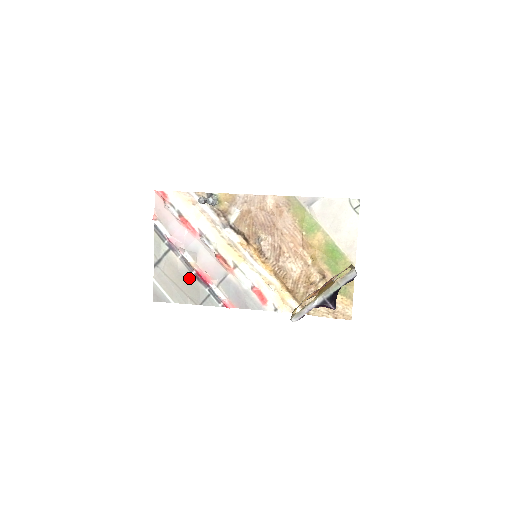
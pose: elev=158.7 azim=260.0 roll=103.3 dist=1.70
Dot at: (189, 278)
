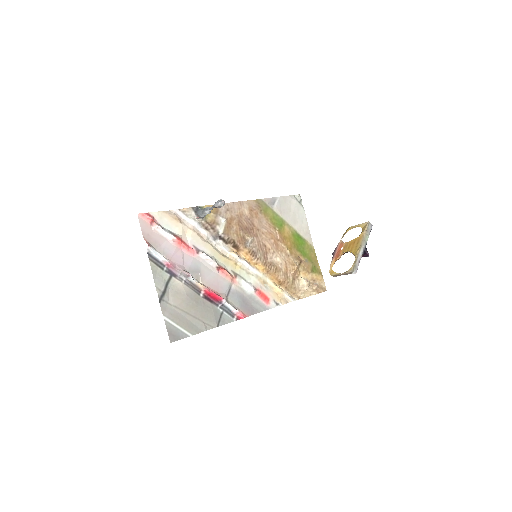
Dot at: (199, 301)
